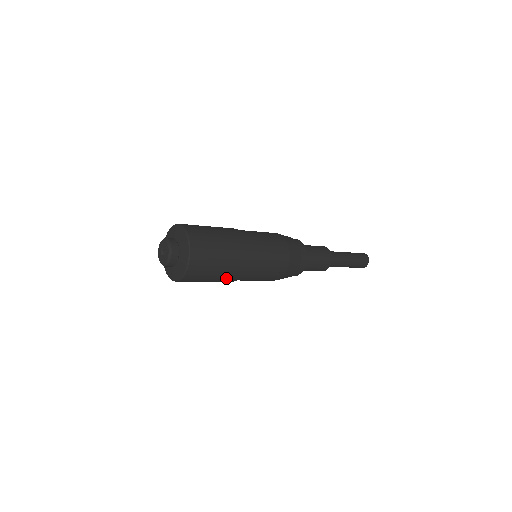
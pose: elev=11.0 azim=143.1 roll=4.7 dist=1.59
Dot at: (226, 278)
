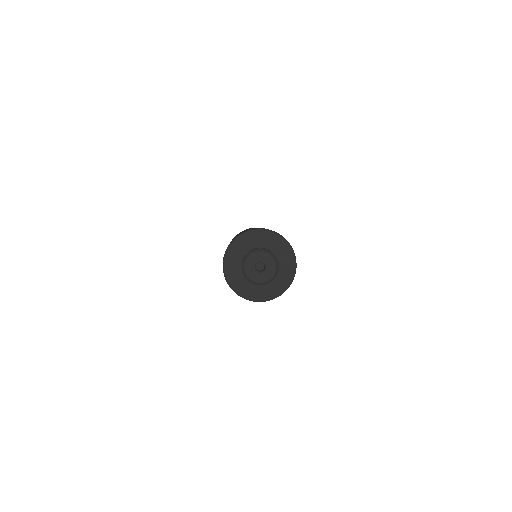
Dot at: occluded
